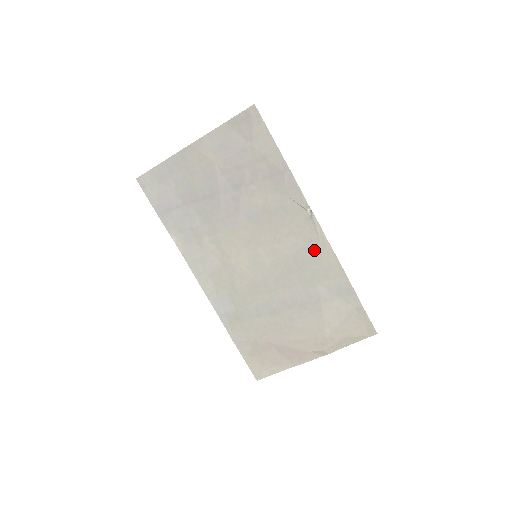
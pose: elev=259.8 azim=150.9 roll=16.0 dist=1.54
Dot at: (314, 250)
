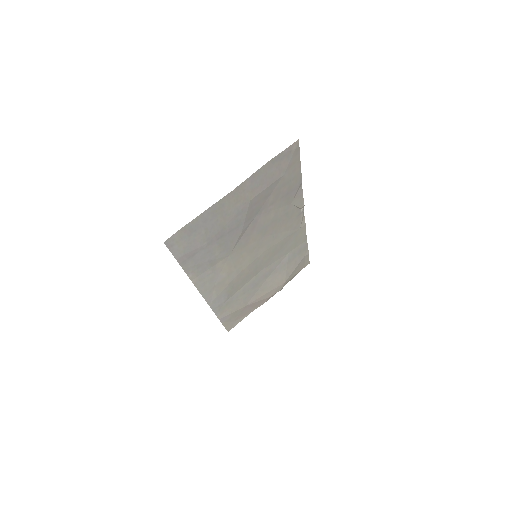
Dot at: (295, 233)
